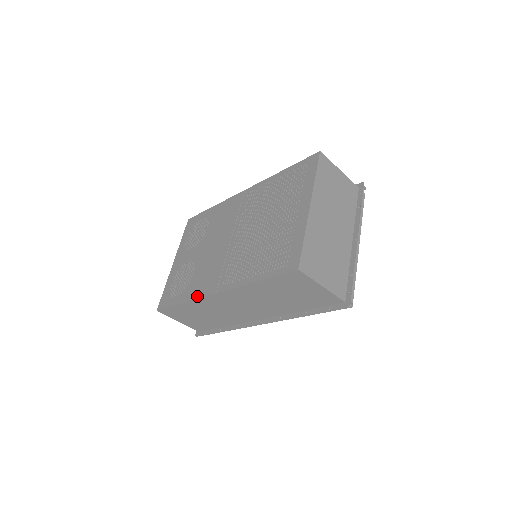
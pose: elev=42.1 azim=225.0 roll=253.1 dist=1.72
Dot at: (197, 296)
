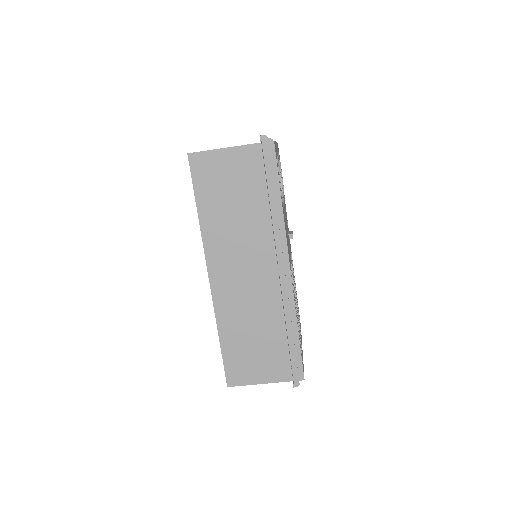
Dot at: (214, 308)
